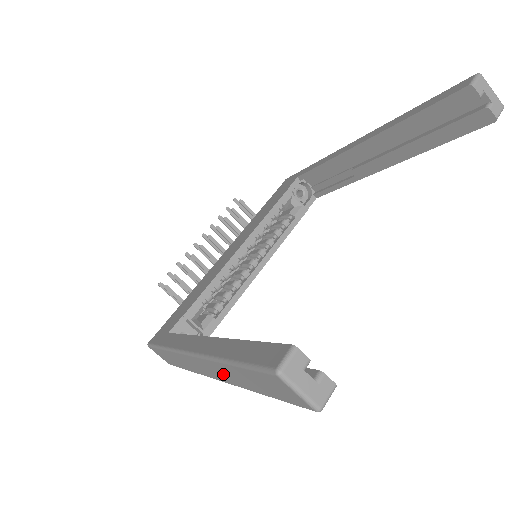
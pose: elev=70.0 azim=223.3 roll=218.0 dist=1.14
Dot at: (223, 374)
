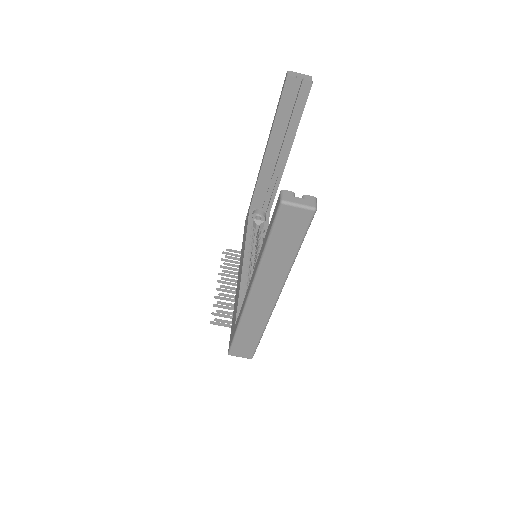
Dot at: (273, 276)
